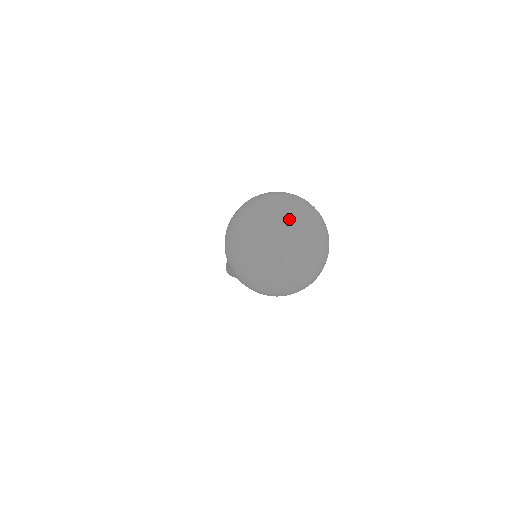
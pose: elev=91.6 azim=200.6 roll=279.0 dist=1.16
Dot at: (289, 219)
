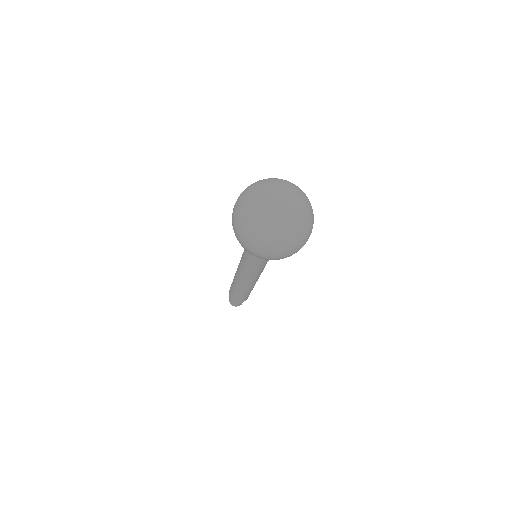
Dot at: (287, 191)
